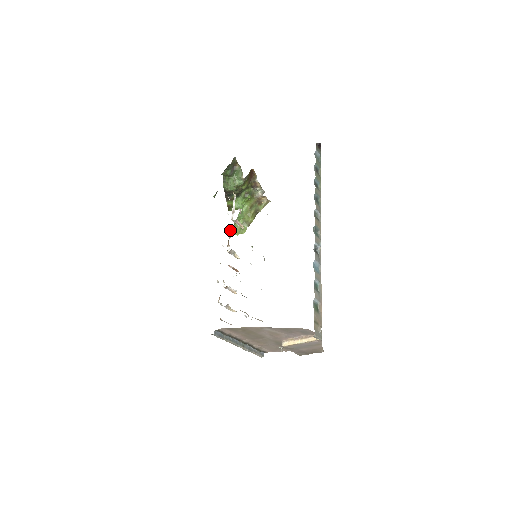
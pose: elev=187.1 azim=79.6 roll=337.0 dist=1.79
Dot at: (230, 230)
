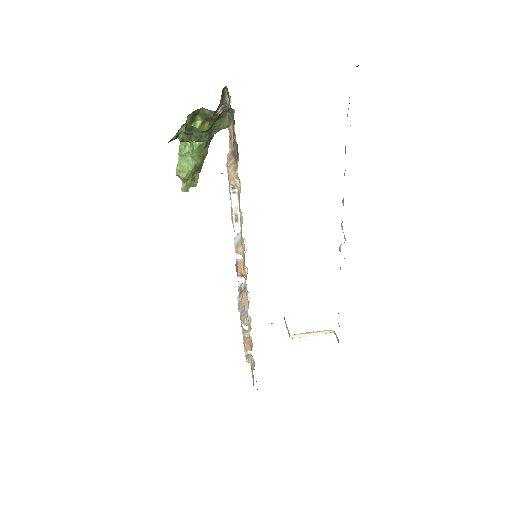
Dot at: (241, 254)
